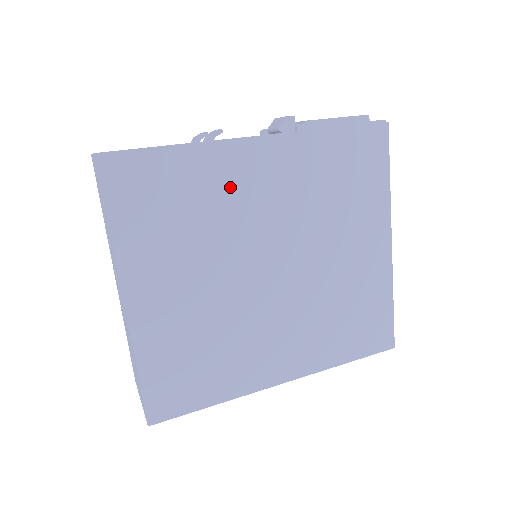
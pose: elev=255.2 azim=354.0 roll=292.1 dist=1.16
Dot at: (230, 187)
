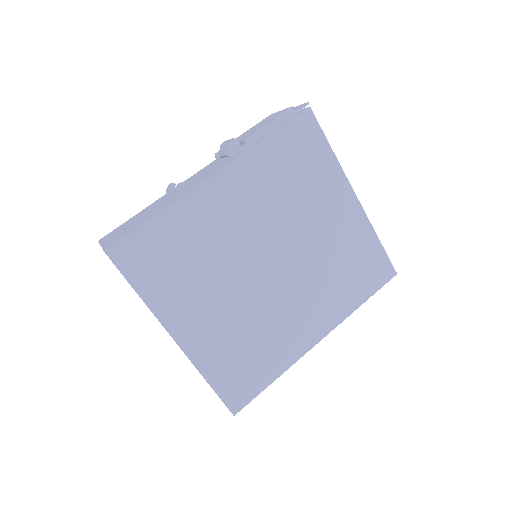
Dot at: (210, 223)
